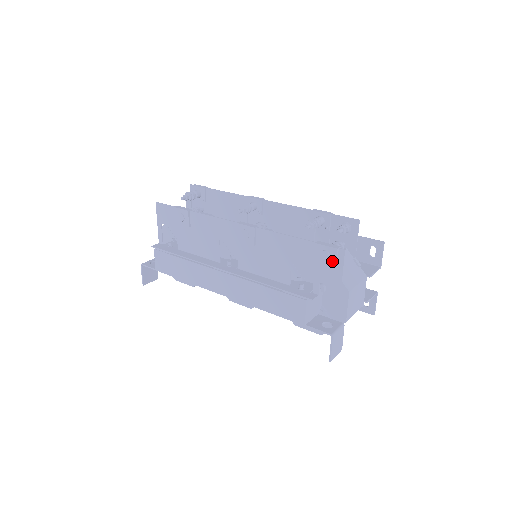
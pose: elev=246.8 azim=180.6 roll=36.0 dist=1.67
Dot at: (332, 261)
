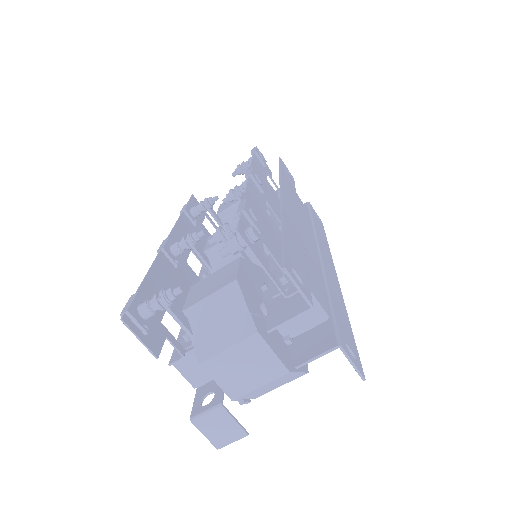
Dot at: (136, 327)
